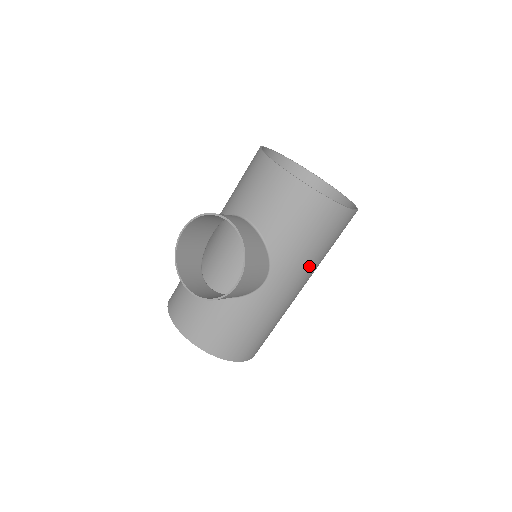
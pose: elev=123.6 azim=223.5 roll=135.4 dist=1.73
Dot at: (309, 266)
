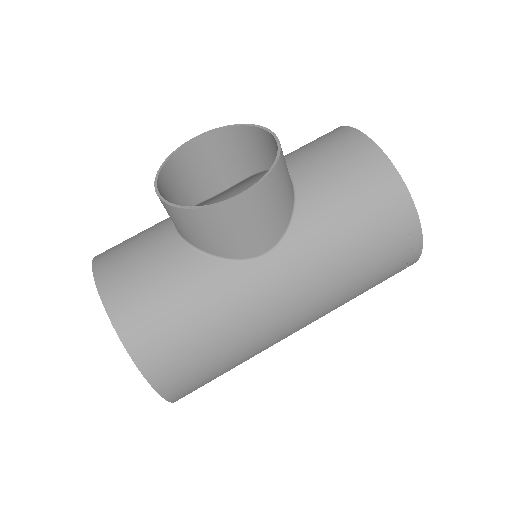
Dot at: (332, 279)
